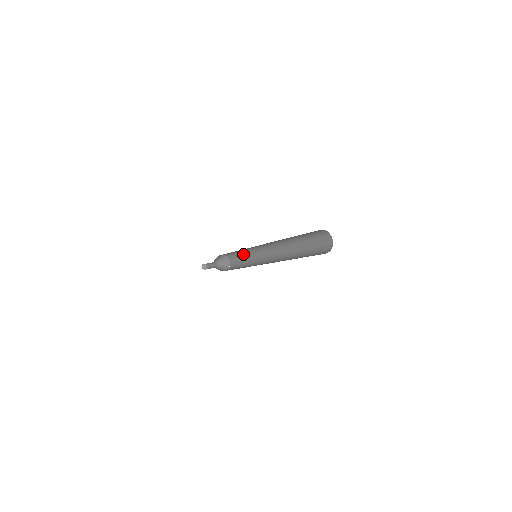
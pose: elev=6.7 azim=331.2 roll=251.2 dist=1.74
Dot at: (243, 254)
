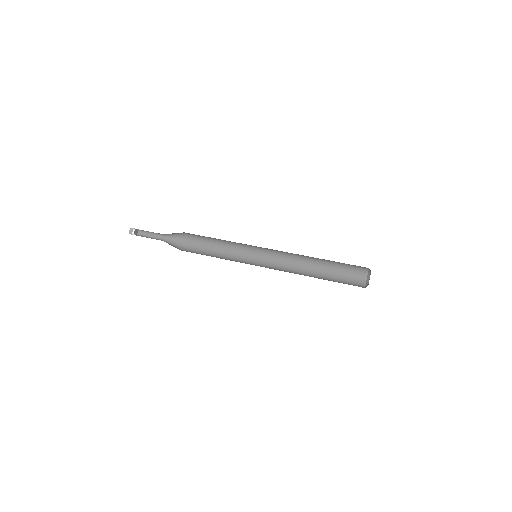
Dot at: (221, 242)
